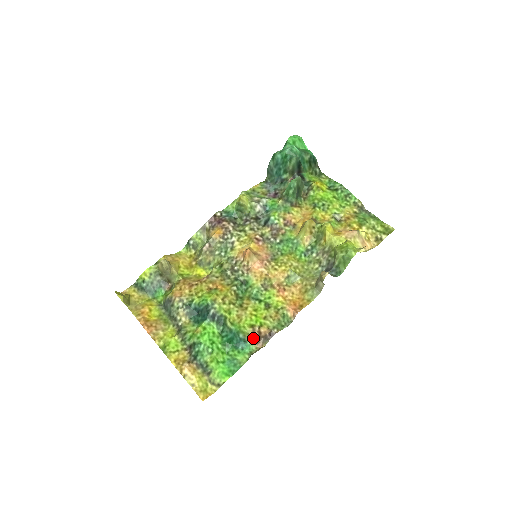
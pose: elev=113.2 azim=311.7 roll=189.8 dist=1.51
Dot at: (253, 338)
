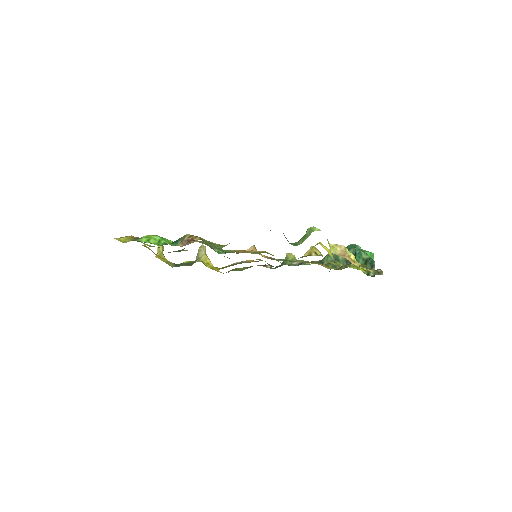
Dot at: (184, 239)
